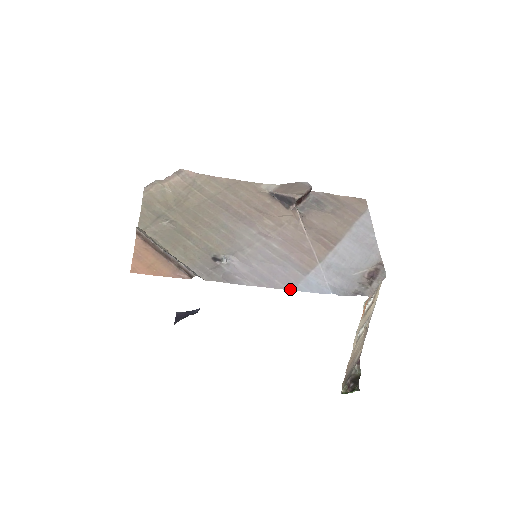
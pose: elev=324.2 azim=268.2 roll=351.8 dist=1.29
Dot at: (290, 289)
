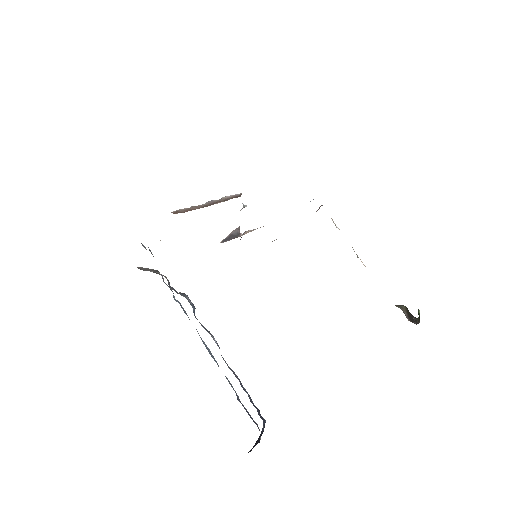
Dot at: occluded
